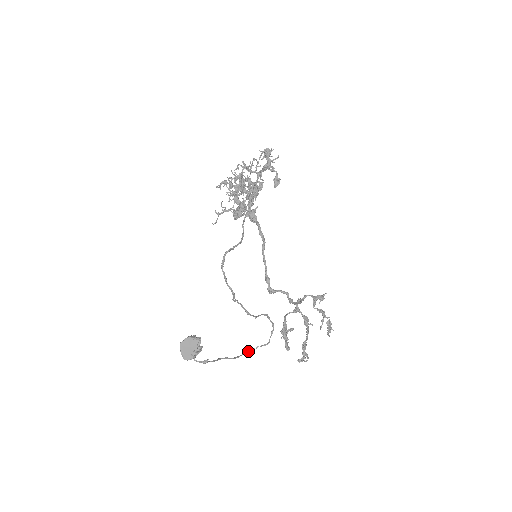
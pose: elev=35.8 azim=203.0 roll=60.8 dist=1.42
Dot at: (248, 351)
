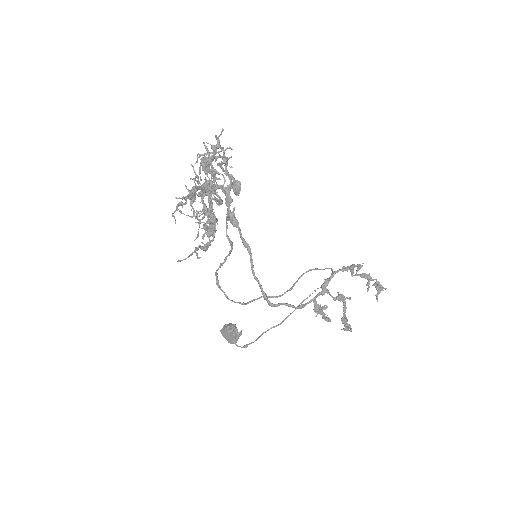
Dot at: (304, 300)
